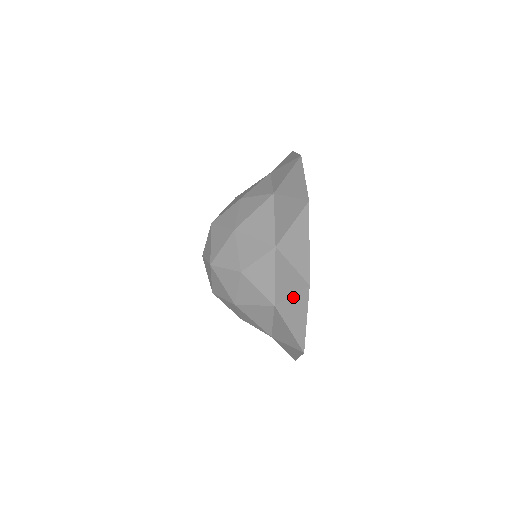
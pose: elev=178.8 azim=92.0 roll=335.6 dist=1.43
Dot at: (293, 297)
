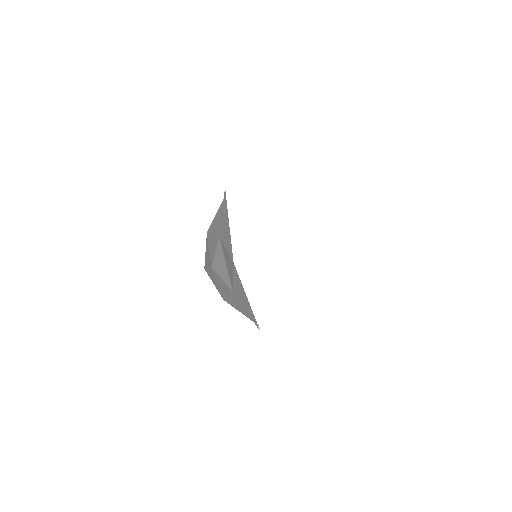
Dot at: (234, 278)
